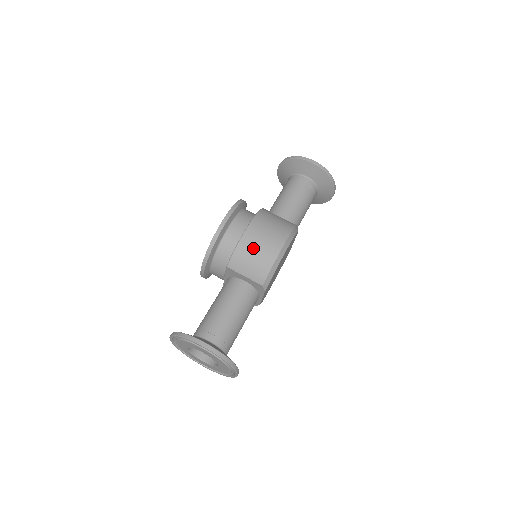
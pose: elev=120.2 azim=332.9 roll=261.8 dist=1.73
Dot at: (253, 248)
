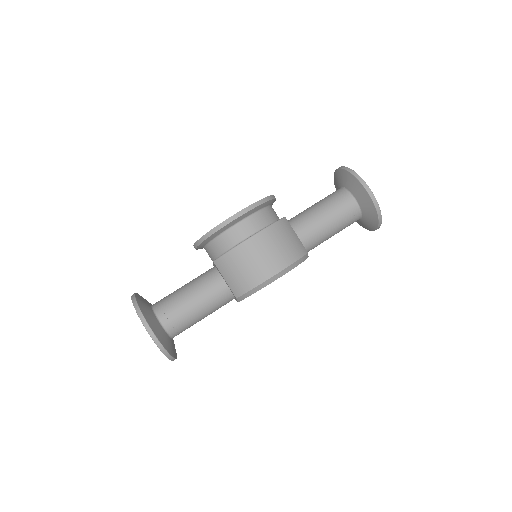
Dot at: (244, 261)
